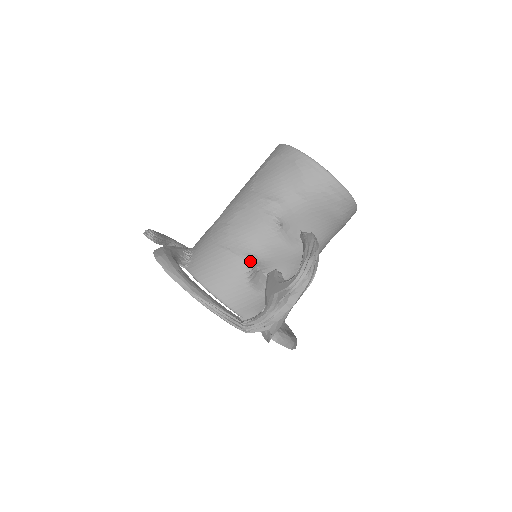
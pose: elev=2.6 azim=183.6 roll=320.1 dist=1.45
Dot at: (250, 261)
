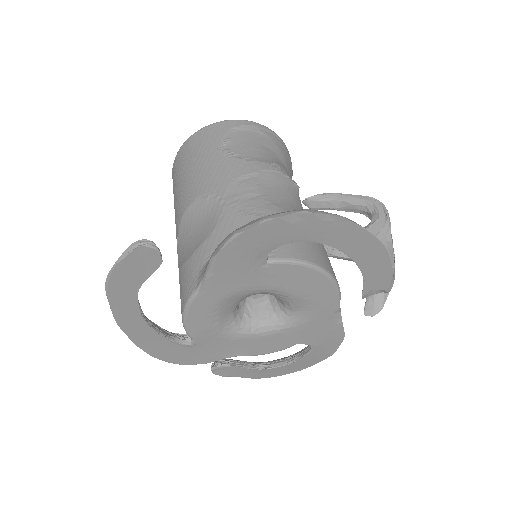
Dot at: occluded
